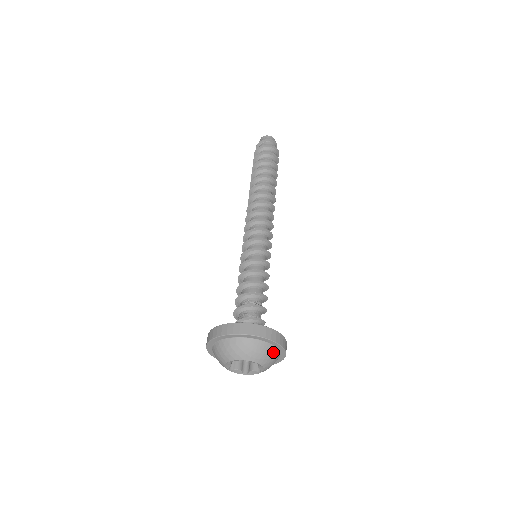
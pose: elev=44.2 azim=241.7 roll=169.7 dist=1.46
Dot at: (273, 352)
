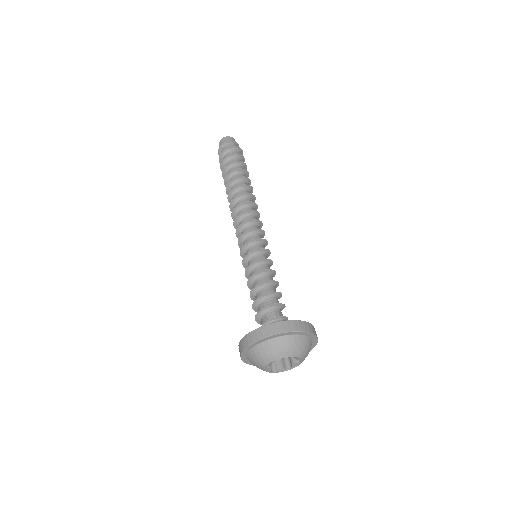
Dot at: occluded
